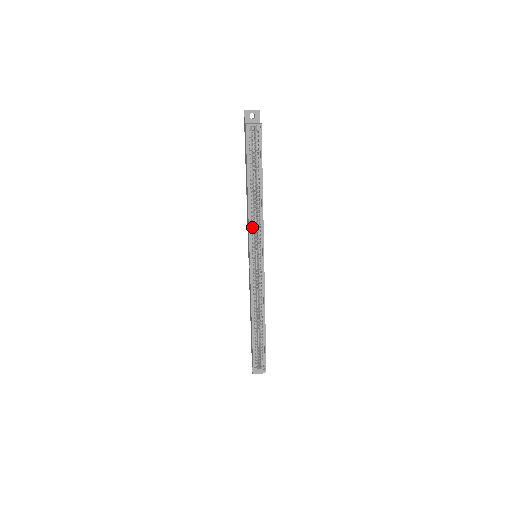
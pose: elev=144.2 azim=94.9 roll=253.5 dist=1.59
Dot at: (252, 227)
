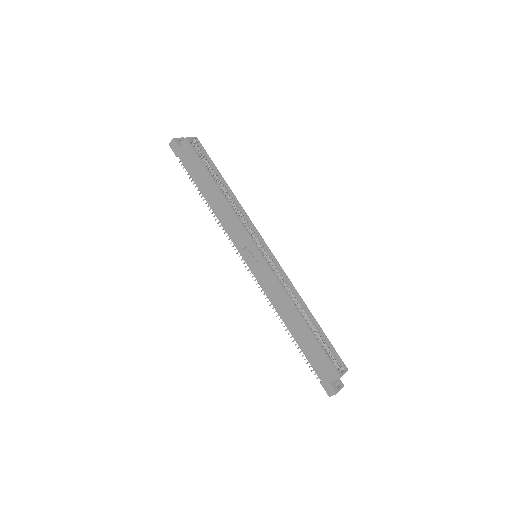
Dot at: (239, 225)
